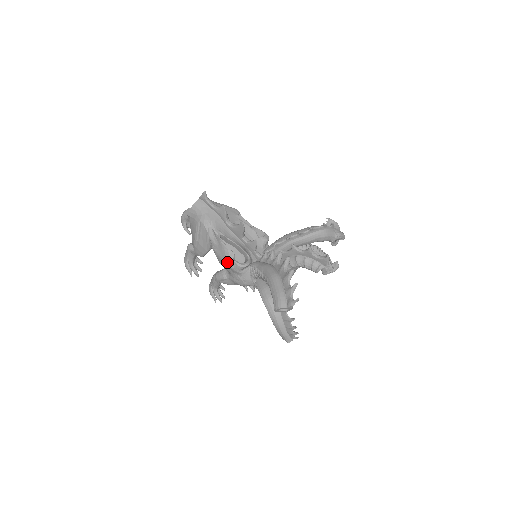
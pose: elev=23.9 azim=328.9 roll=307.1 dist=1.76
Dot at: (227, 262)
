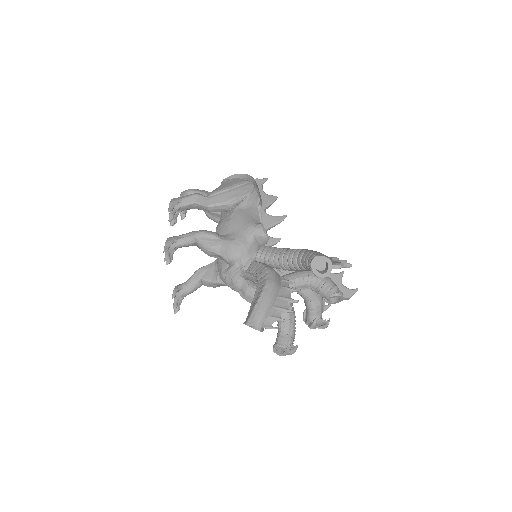
Dot at: (248, 220)
